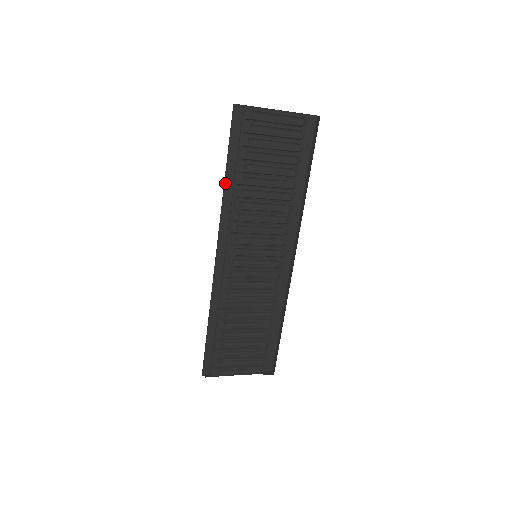
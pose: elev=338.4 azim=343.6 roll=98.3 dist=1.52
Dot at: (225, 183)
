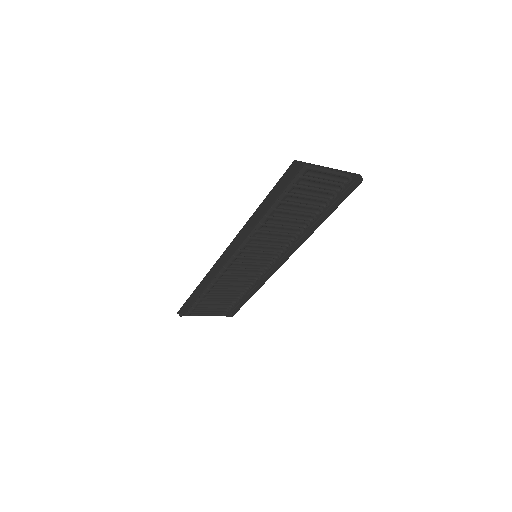
Dot at: (256, 211)
